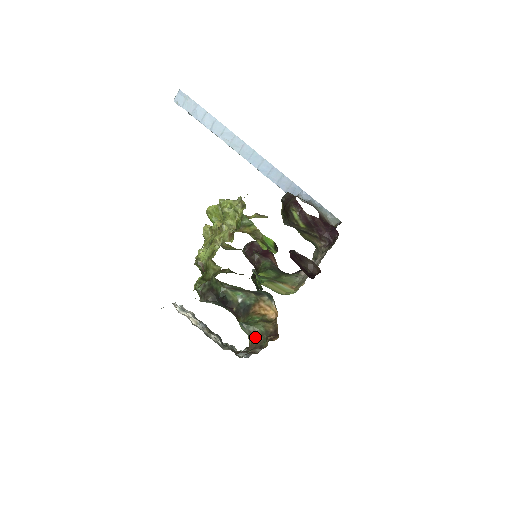
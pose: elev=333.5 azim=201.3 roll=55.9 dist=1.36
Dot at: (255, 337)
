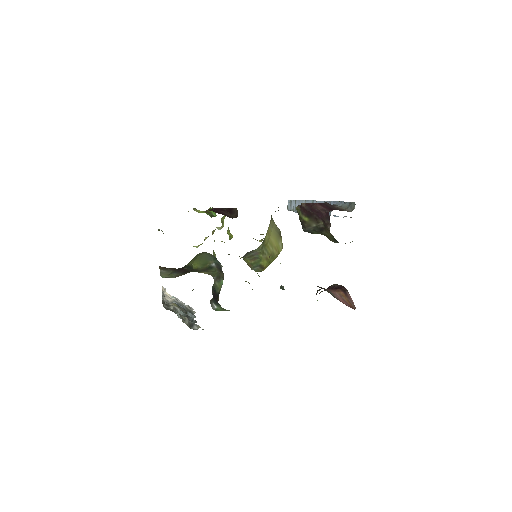
Dot at: occluded
